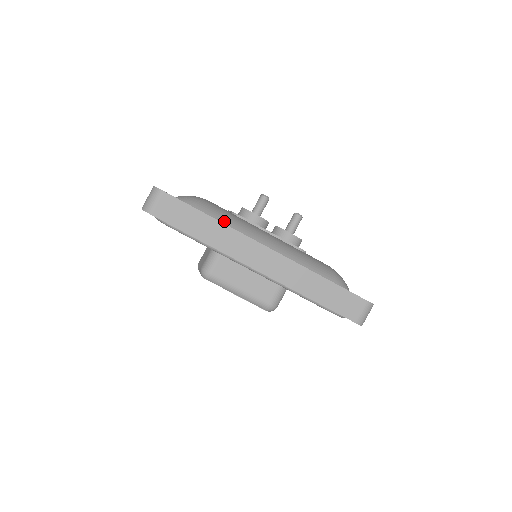
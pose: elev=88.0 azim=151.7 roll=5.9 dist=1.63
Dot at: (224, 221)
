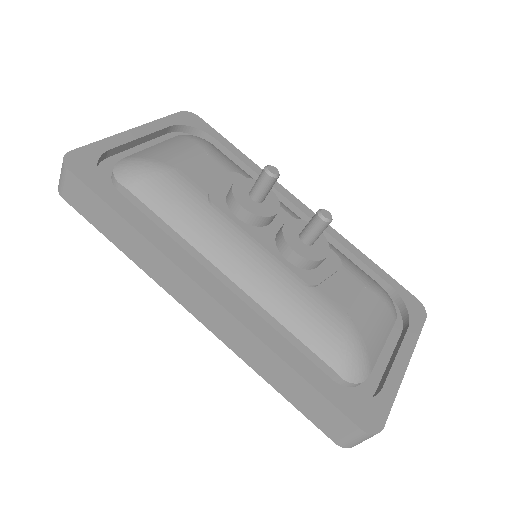
Dot at: (170, 220)
